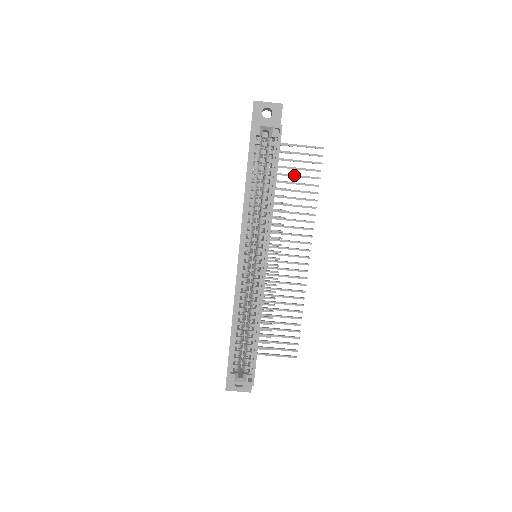
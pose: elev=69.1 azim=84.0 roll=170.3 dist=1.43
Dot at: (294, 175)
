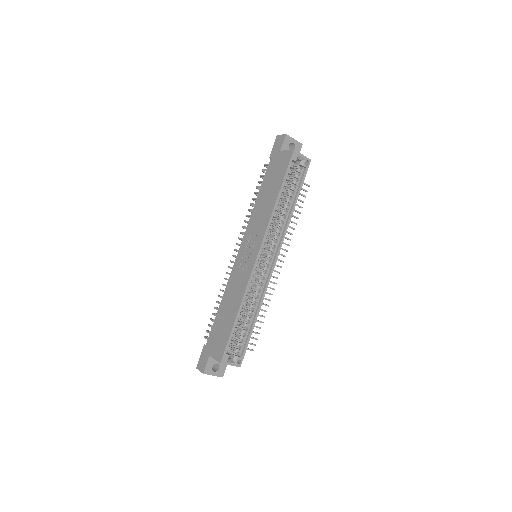
Dot at: occluded
